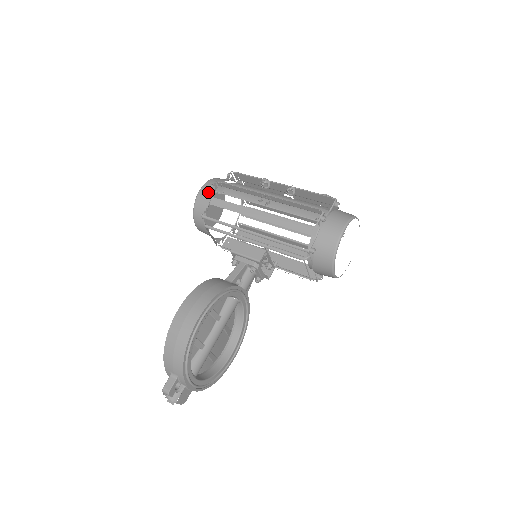
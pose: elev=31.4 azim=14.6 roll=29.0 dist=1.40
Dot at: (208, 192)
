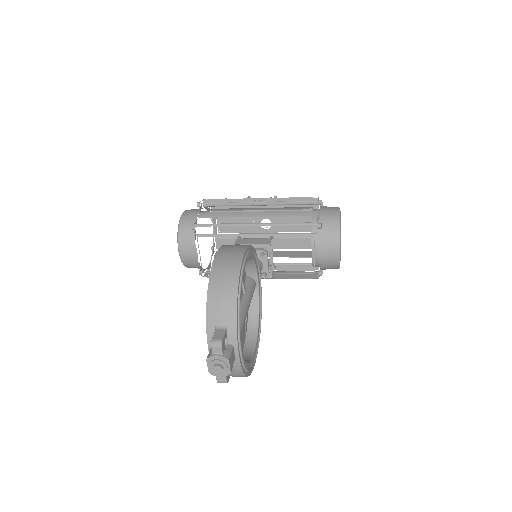
Dot at: (193, 212)
